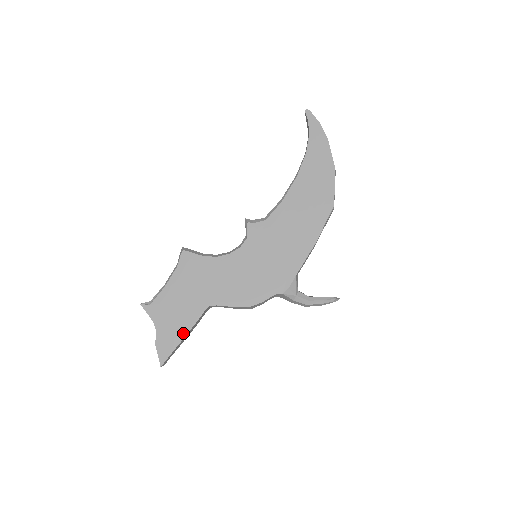
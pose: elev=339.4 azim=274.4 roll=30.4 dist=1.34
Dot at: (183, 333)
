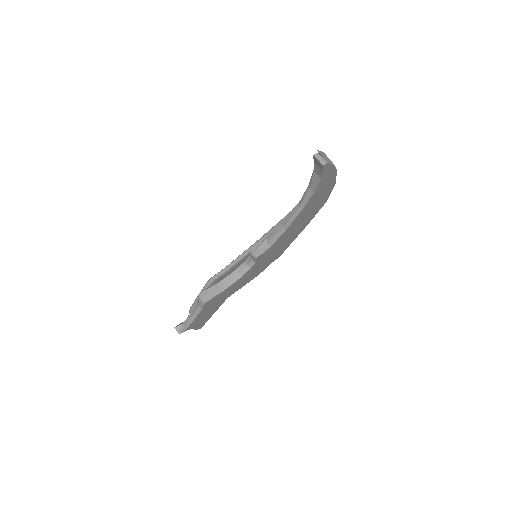
Dot at: occluded
